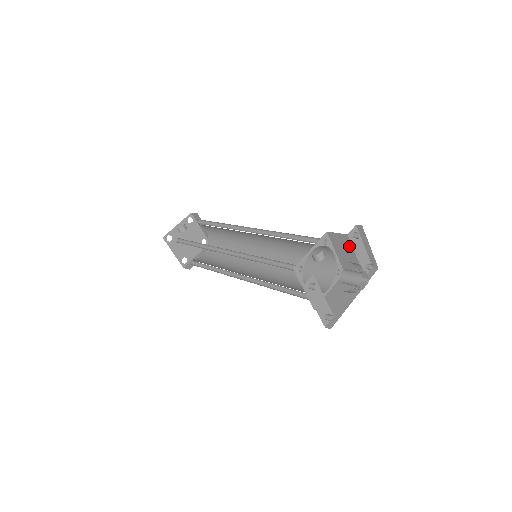
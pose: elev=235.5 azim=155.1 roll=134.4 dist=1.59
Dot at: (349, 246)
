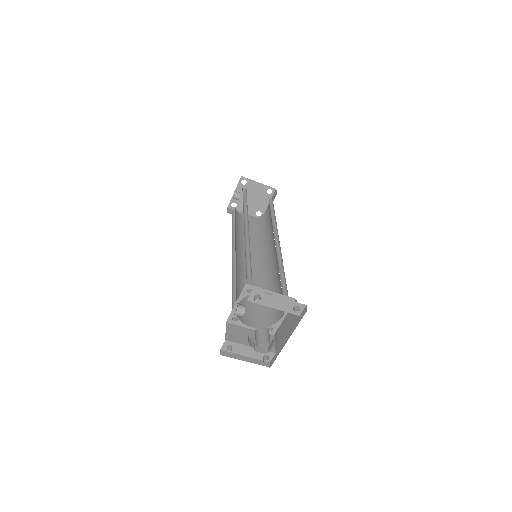
Dot at: (261, 302)
